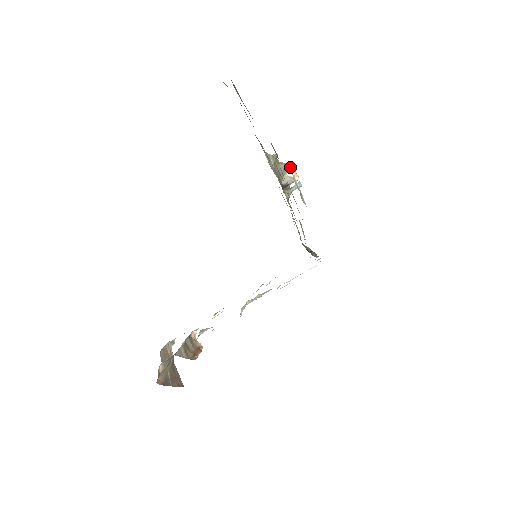
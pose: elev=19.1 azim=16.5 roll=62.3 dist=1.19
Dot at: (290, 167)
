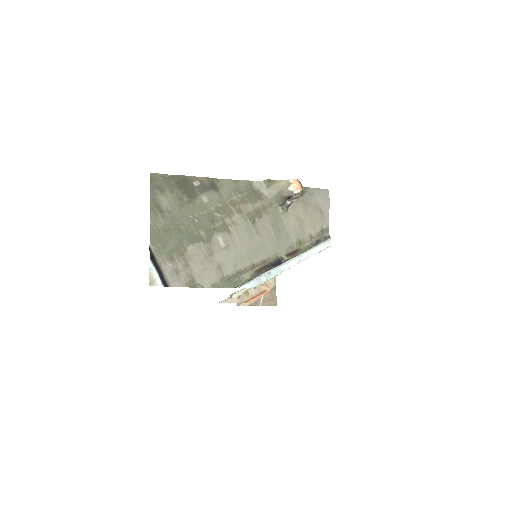
Dot at: (291, 182)
